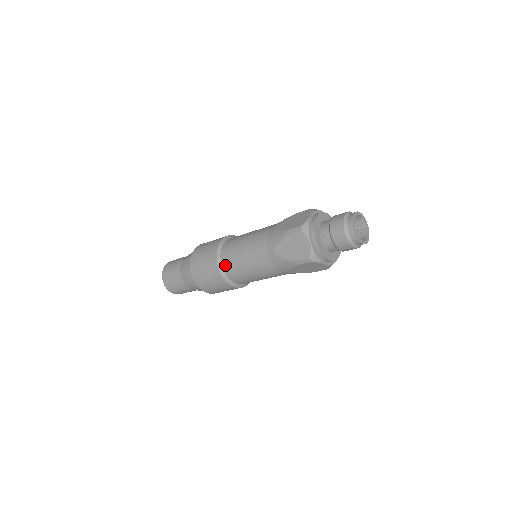
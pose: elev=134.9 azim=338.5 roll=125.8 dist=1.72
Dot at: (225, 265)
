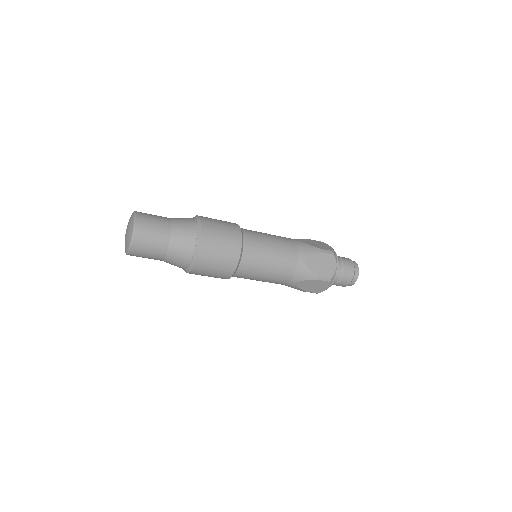
Dot at: (246, 250)
